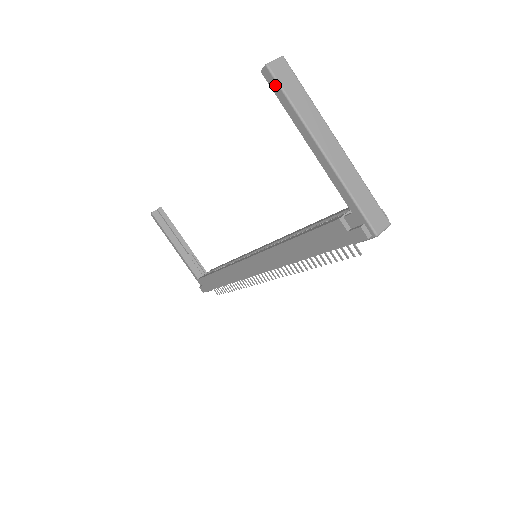
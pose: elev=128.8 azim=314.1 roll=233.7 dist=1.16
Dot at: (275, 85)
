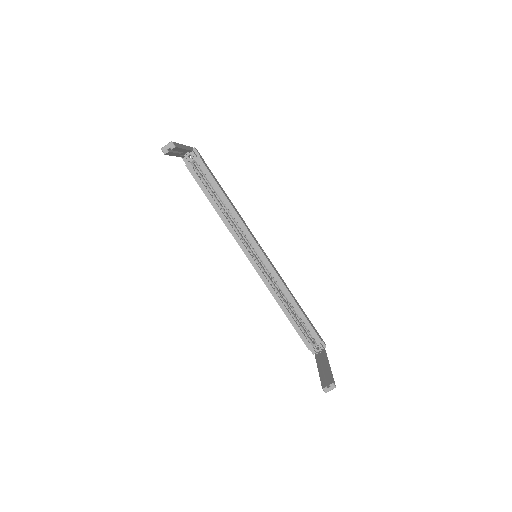
Dot at: occluded
